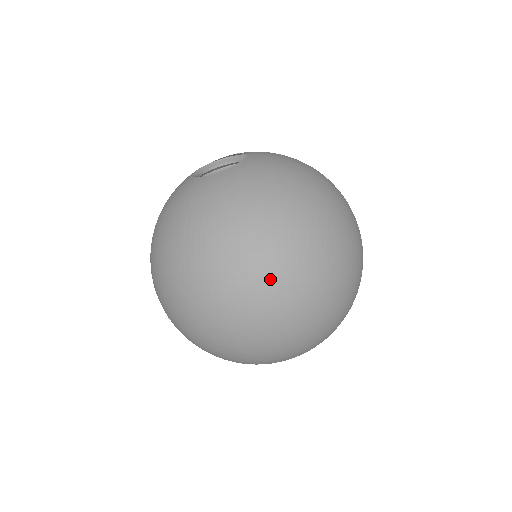
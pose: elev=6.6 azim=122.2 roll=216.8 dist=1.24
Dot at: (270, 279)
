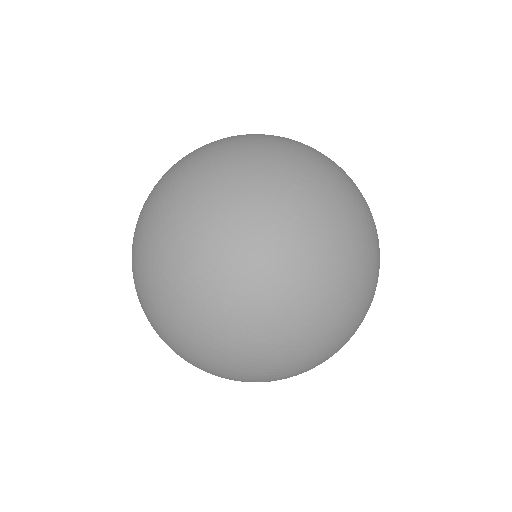
Dot at: (186, 159)
